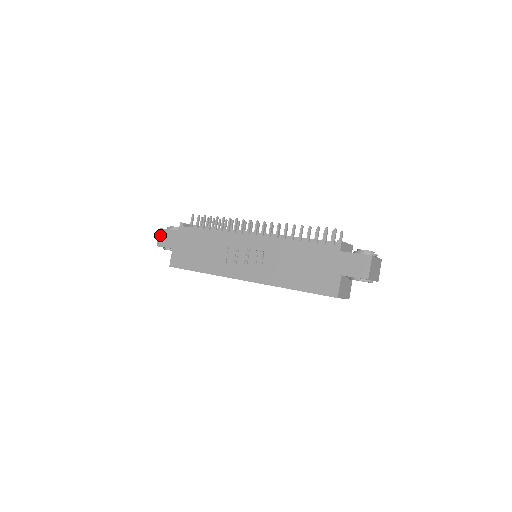
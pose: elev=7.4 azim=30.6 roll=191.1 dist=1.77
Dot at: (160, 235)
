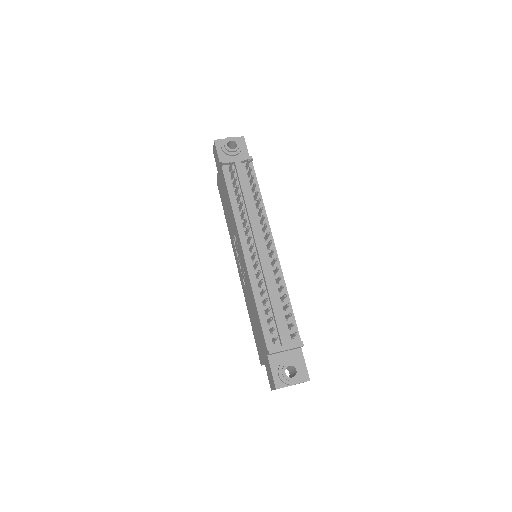
Dot at: (214, 147)
